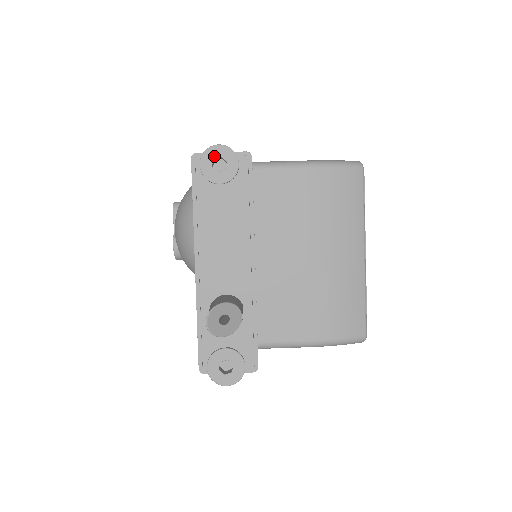
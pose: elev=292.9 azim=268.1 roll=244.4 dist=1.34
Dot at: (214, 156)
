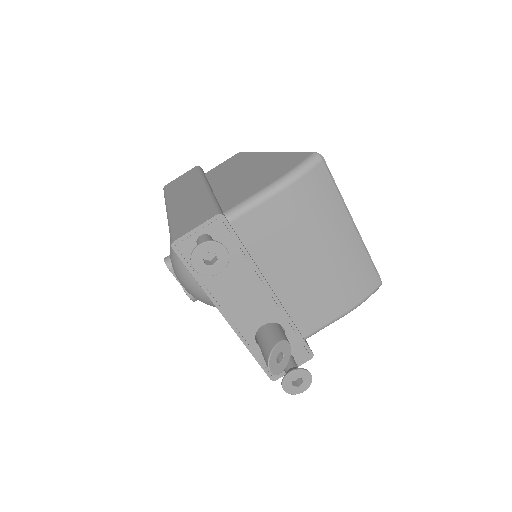
Dot at: (202, 256)
